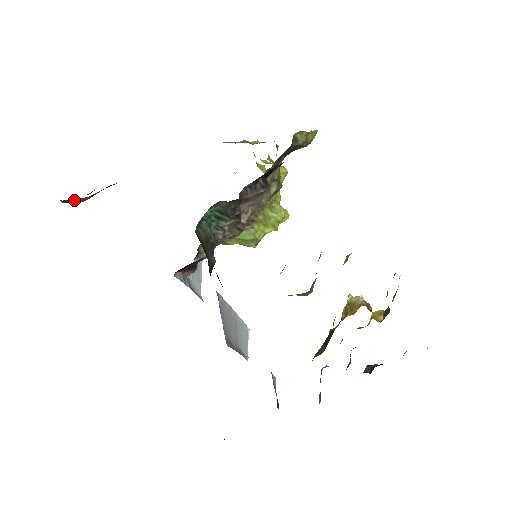
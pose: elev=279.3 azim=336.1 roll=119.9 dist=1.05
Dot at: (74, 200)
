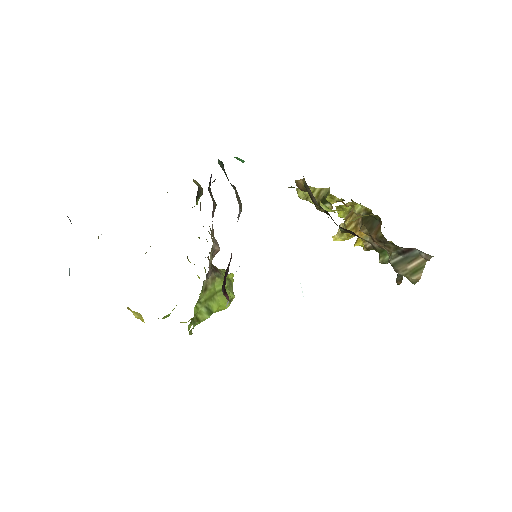
Dot at: occluded
